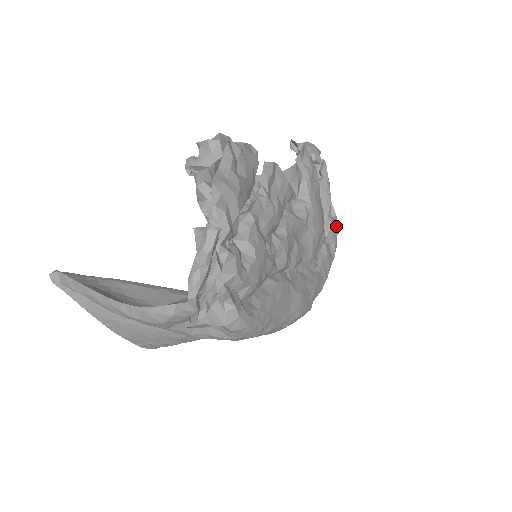
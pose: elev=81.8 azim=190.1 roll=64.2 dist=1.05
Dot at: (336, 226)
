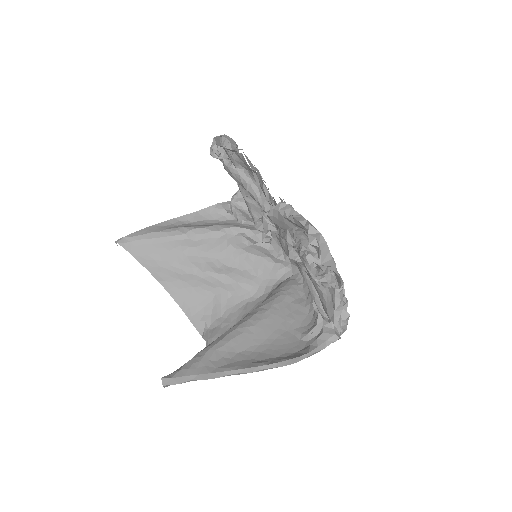
Dot at: occluded
